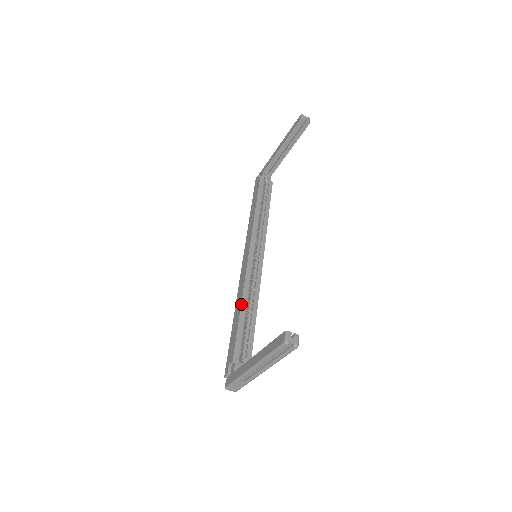
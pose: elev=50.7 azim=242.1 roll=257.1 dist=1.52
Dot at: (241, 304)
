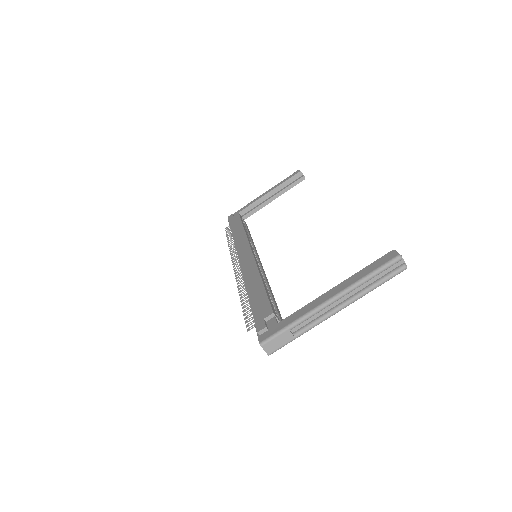
Dot at: (261, 277)
